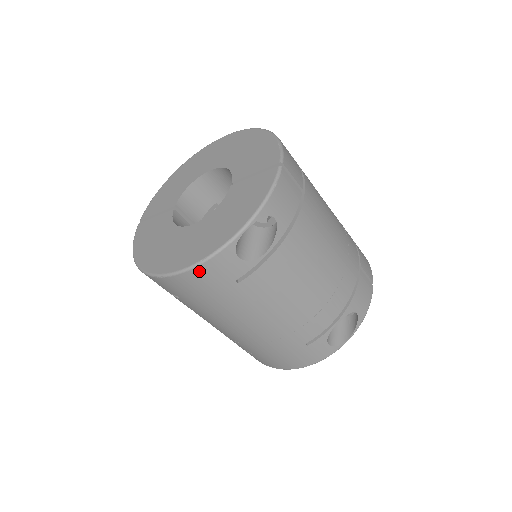
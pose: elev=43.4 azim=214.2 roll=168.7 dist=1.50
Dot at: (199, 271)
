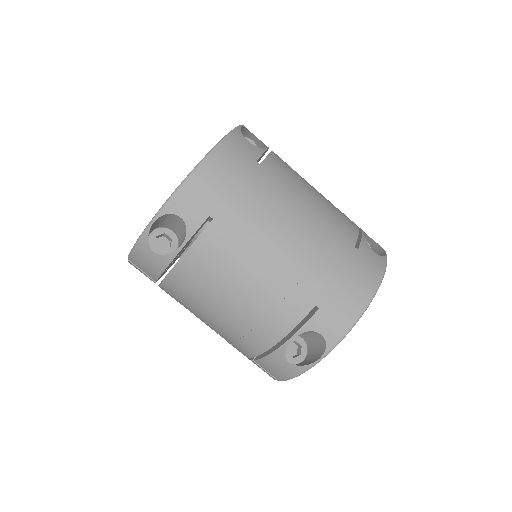
Dot at: (223, 150)
